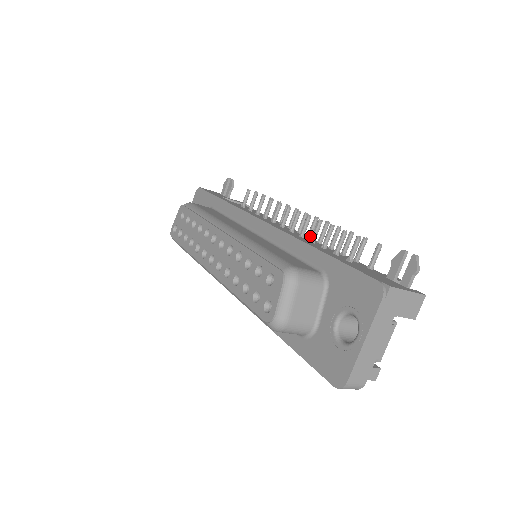
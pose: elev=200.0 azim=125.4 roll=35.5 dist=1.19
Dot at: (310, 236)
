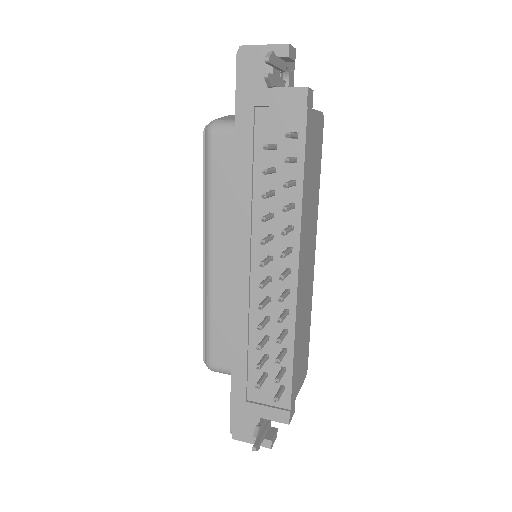
Dot at: occluded
